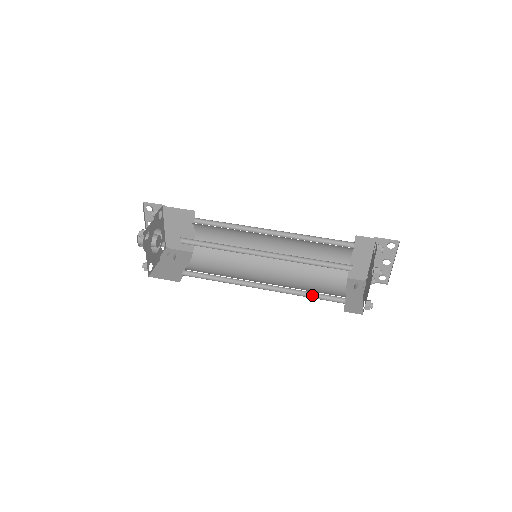
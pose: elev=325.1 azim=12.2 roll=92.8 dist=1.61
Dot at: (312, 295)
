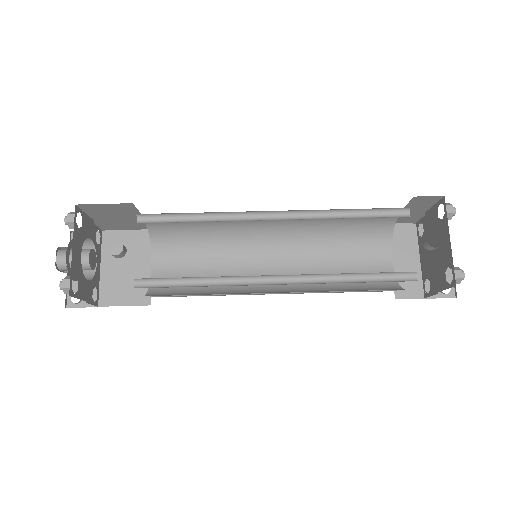
Dot at: (362, 281)
